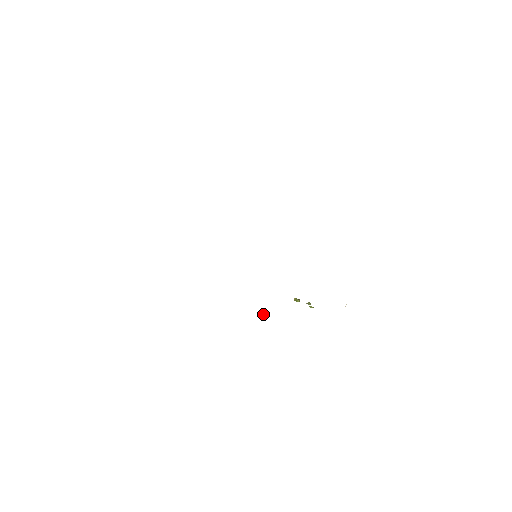
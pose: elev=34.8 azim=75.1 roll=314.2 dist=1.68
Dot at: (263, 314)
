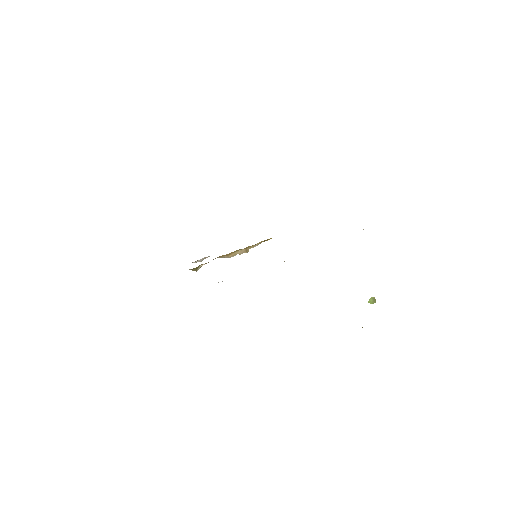
Dot at: occluded
